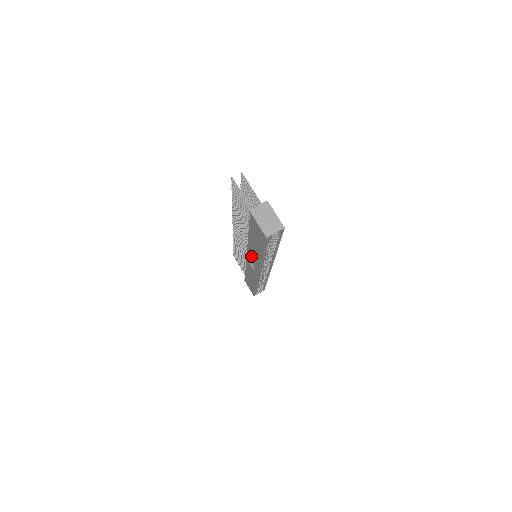
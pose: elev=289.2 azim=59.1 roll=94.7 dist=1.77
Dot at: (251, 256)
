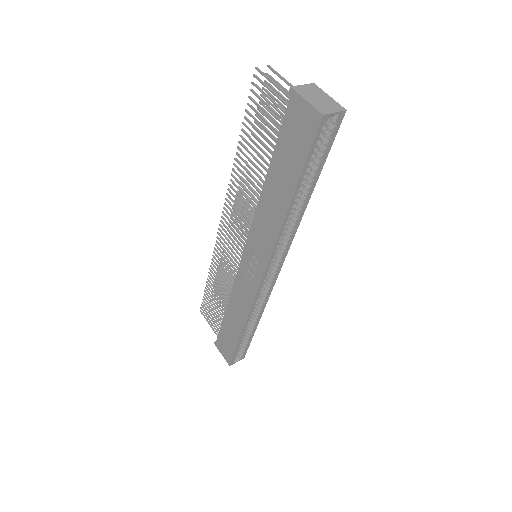
Dot at: (256, 240)
